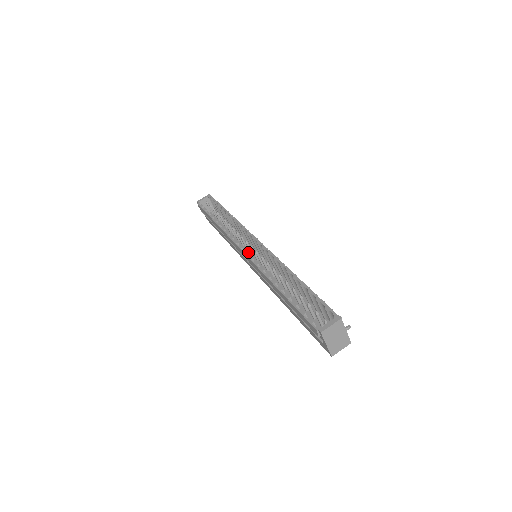
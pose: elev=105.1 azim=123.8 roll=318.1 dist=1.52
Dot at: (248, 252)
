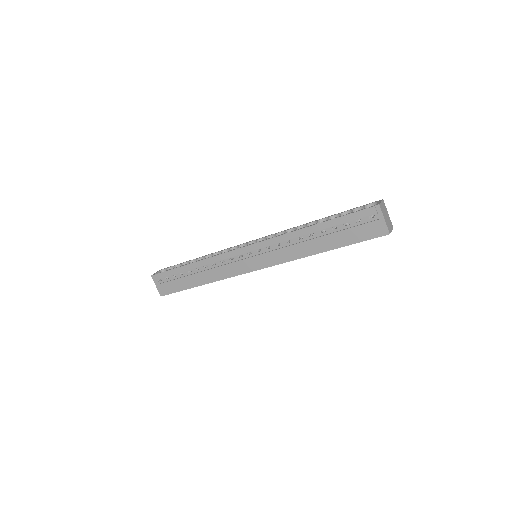
Dot at: occluded
